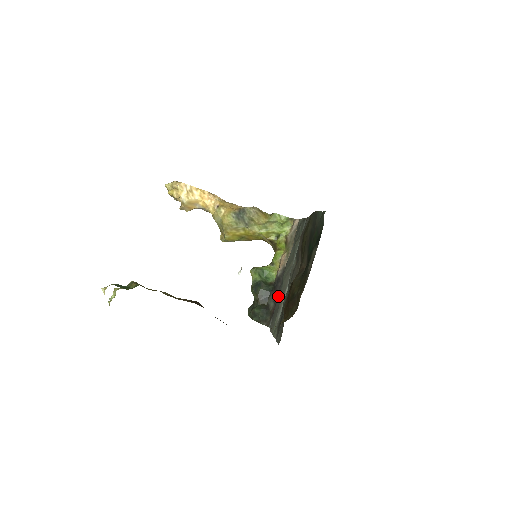
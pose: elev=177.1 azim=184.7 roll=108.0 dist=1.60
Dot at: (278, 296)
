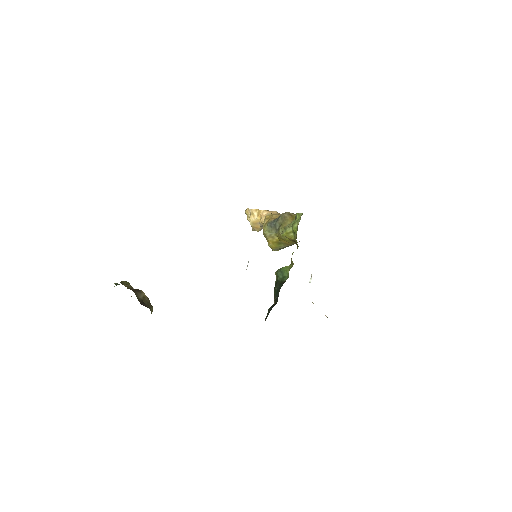
Dot at: occluded
